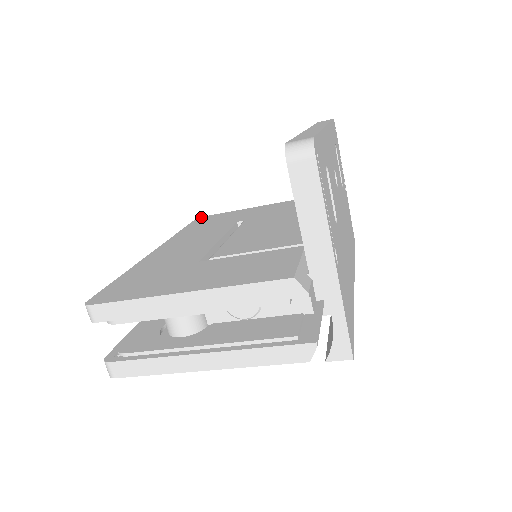
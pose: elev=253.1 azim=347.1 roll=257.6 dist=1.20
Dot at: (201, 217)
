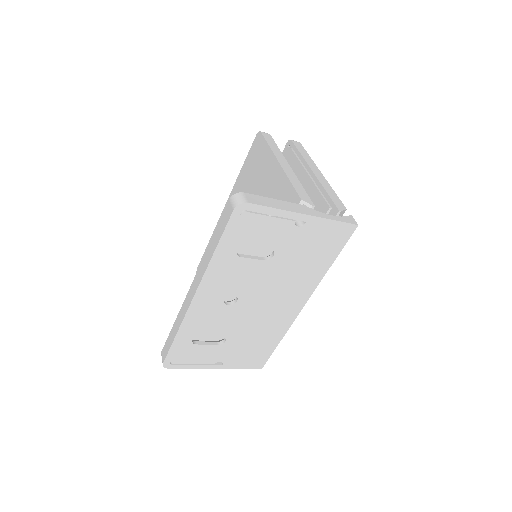
Dot at: (259, 134)
